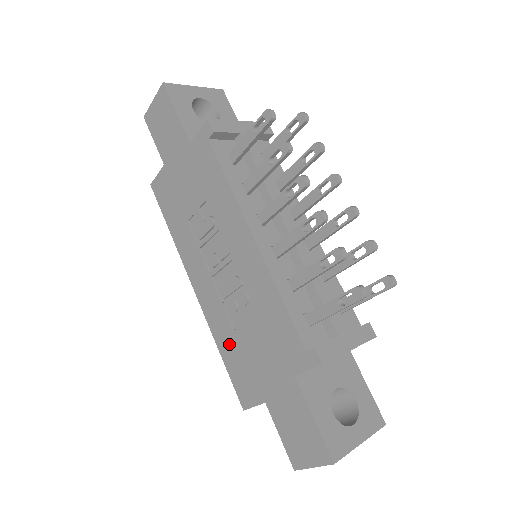
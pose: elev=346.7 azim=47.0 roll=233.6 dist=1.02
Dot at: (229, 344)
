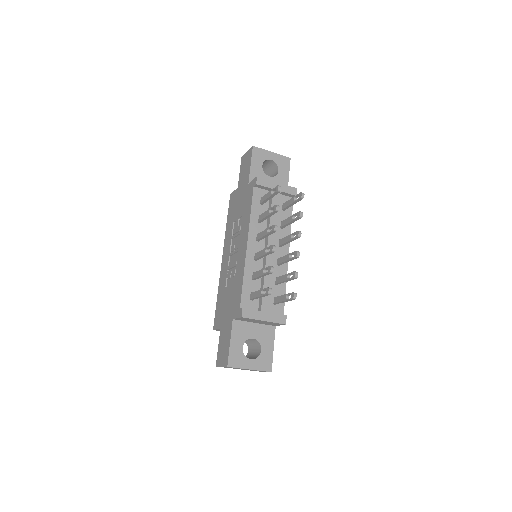
Dot at: (221, 293)
